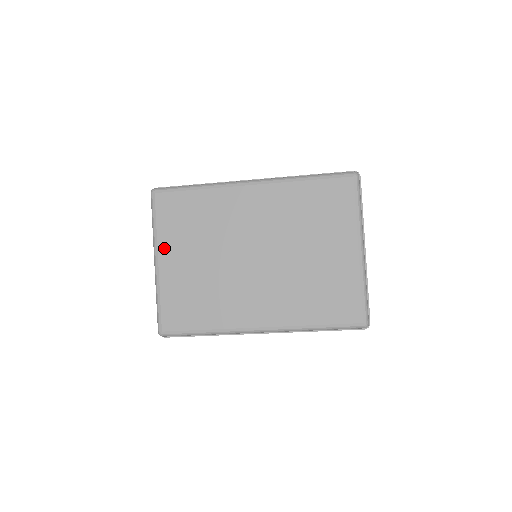
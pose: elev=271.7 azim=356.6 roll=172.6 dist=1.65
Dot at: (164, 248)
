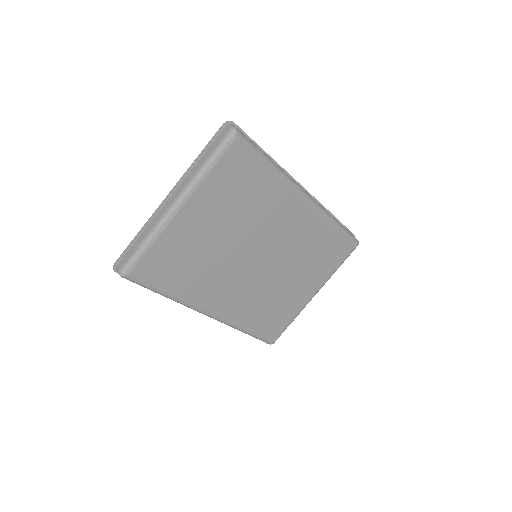
Dot at: (198, 199)
